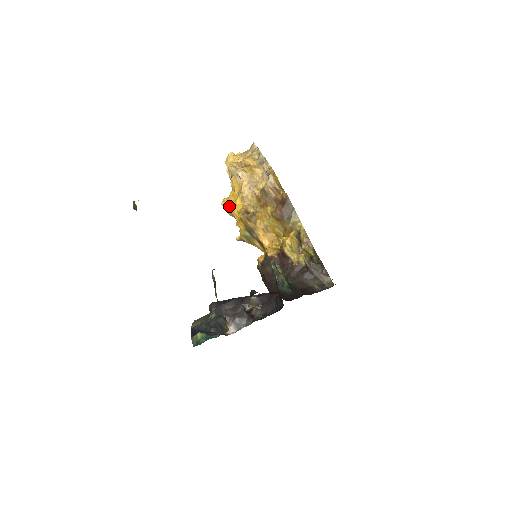
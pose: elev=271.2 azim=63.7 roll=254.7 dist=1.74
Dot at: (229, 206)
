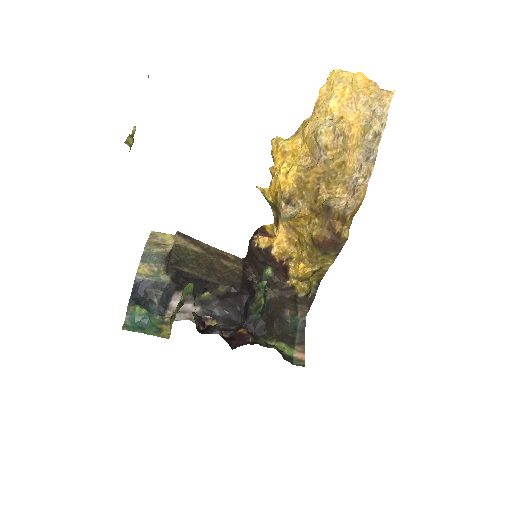
Dot at: (278, 158)
